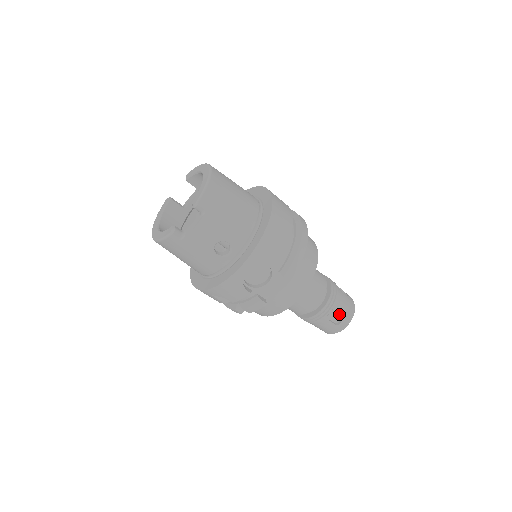
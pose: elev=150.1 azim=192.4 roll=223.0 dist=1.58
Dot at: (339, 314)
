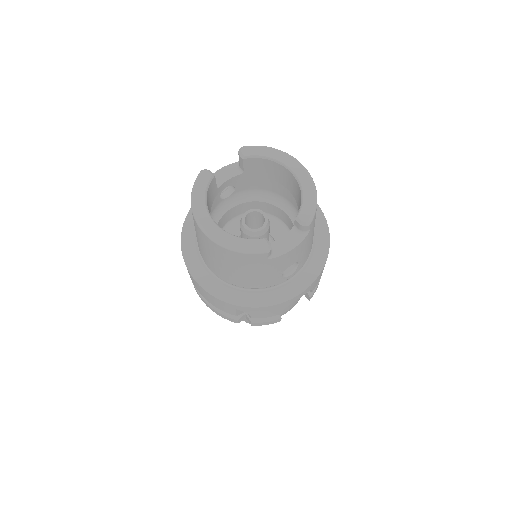
Dot at: occluded
